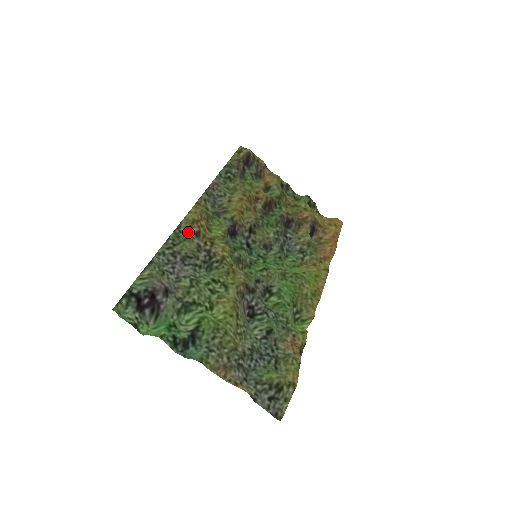
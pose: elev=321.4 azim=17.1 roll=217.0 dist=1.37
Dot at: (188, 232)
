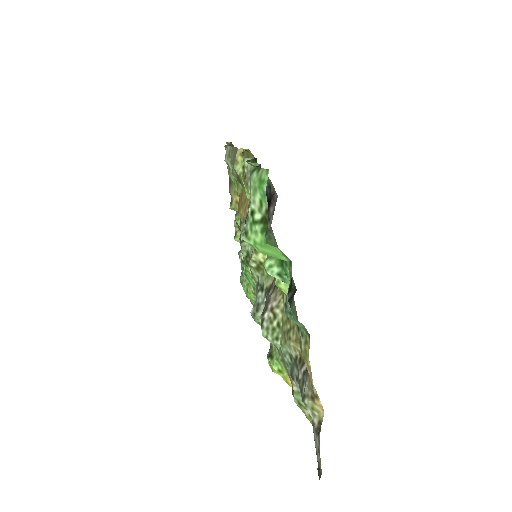
Dot at: occluded
